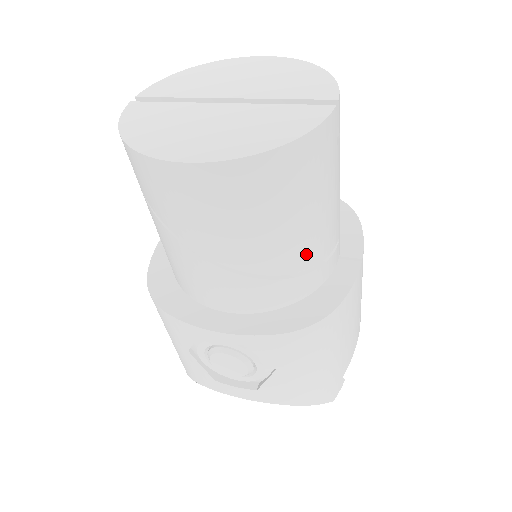
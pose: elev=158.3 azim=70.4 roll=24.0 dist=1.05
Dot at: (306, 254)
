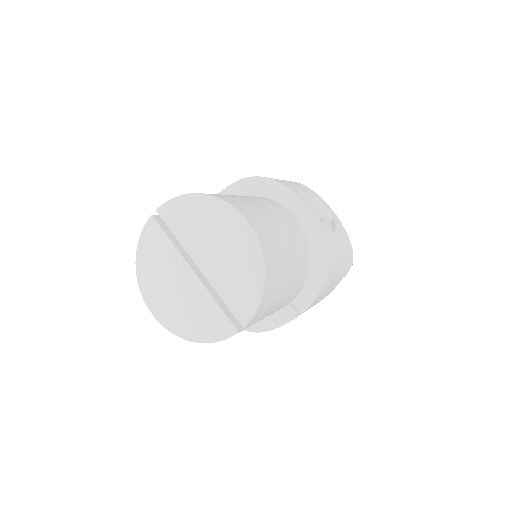
Dot at: occluded
